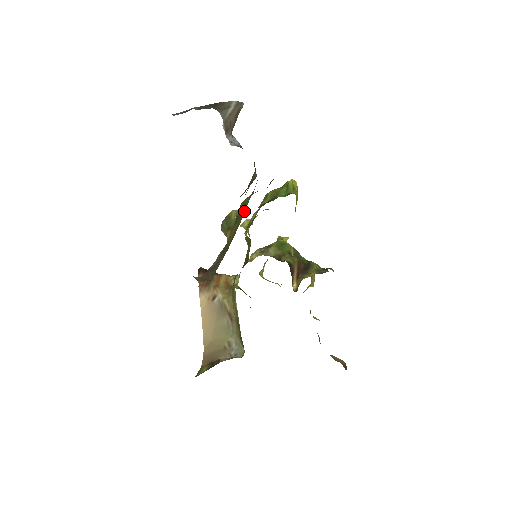
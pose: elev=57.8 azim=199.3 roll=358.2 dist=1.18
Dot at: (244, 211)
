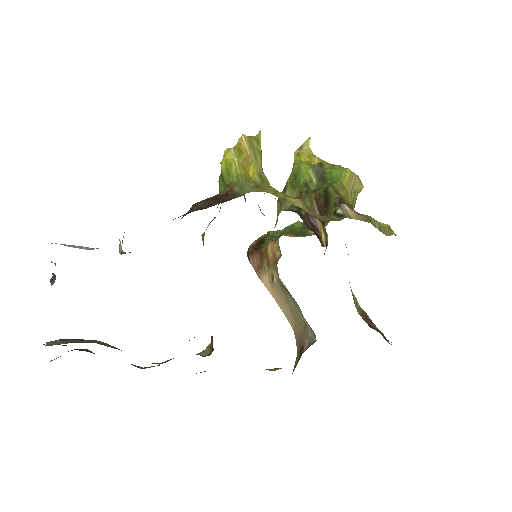
Dot at: occluded
